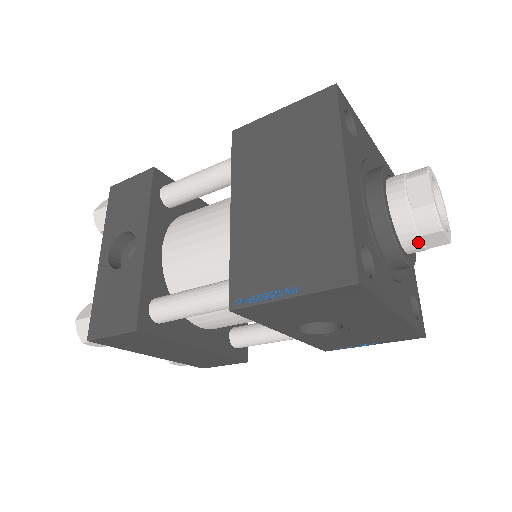
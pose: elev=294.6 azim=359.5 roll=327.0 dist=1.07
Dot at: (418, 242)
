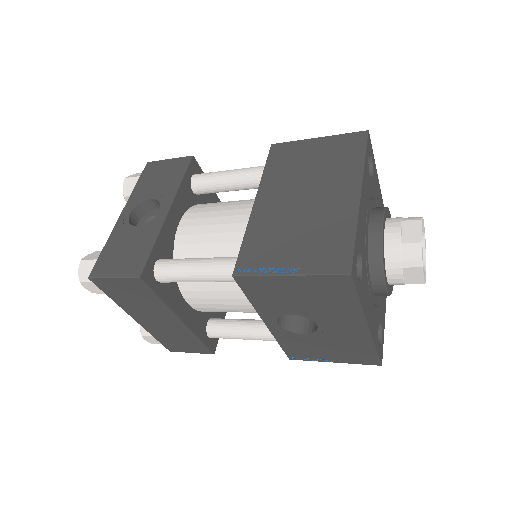
Dot at: (400, 273)
